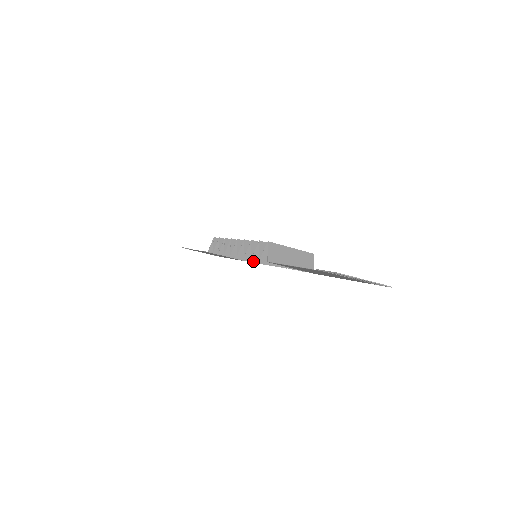
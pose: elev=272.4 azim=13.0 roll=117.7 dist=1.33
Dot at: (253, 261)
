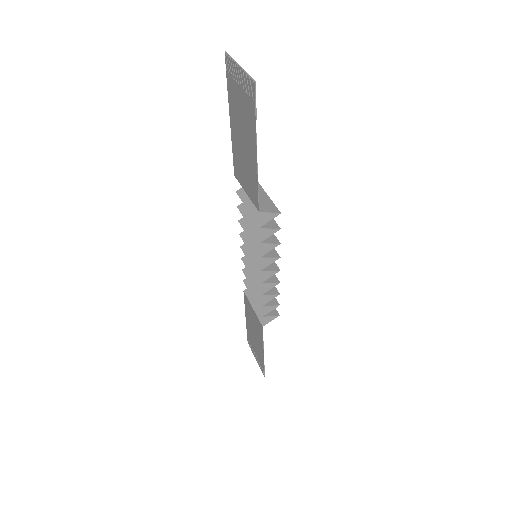
Dot at: (252, 266)
